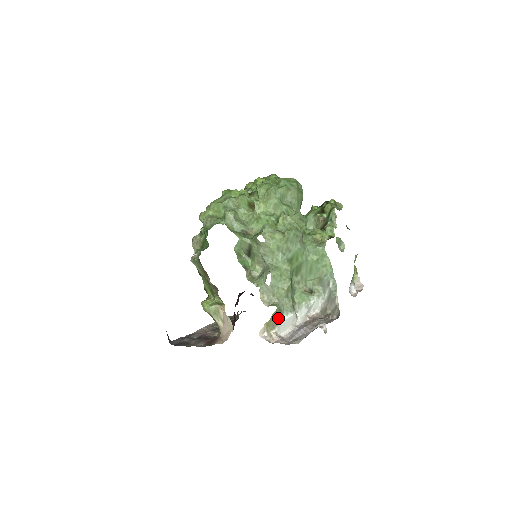
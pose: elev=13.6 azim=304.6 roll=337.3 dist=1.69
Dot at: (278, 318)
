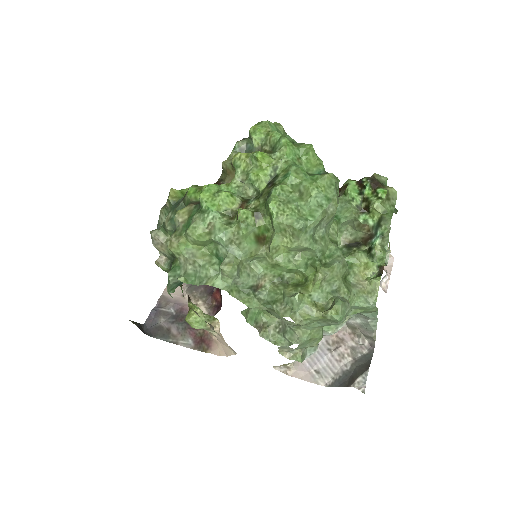
Dot at: occluded
